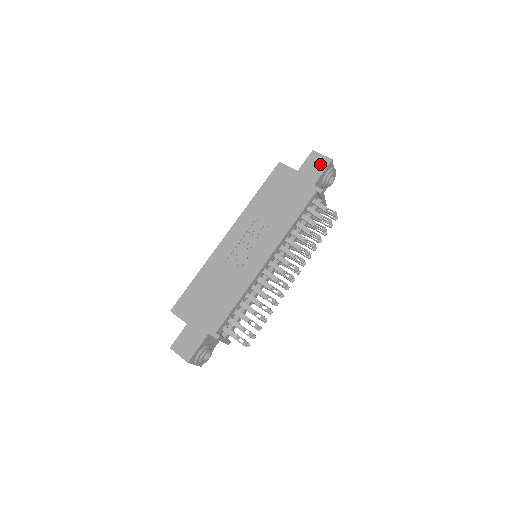
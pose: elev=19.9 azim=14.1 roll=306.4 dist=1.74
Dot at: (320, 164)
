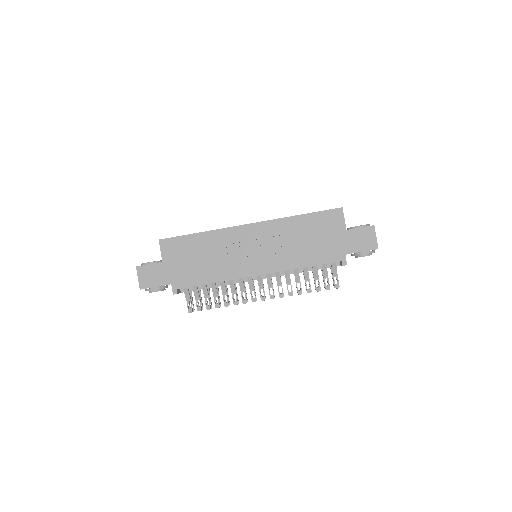
Dot at: (367, 243)
